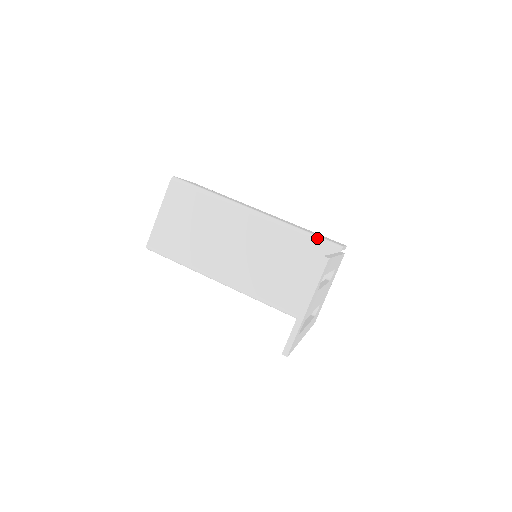
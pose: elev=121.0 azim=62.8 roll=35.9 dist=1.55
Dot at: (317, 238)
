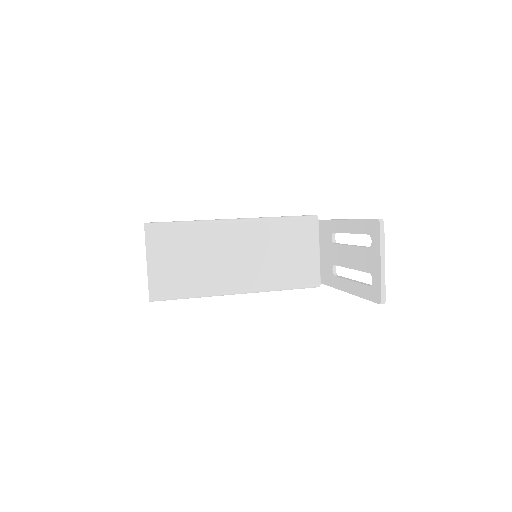
Dot at: (296, 218)
